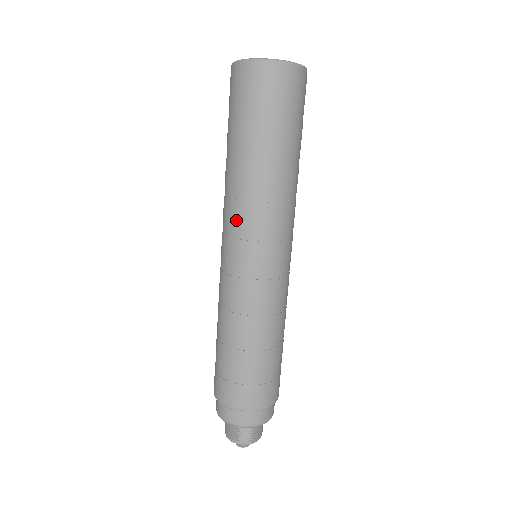
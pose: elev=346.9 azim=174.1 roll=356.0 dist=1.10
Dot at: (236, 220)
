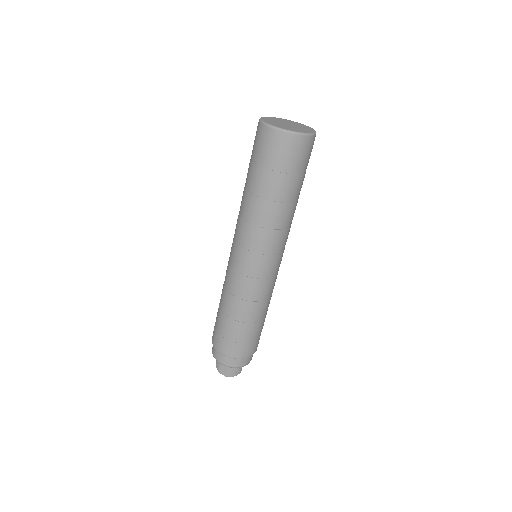
Dot at: (237, 229)
